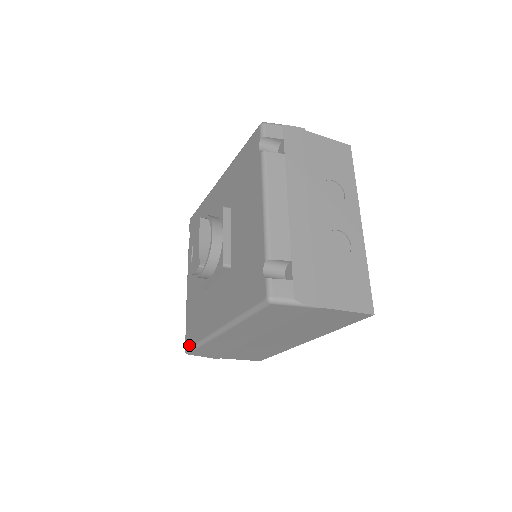
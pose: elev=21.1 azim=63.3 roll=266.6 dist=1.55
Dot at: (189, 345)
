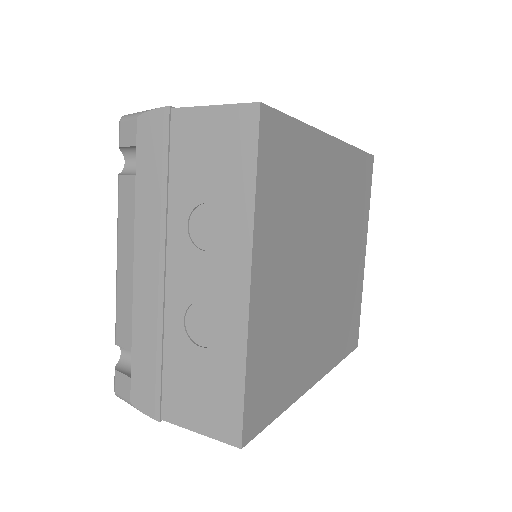
Dot at: occluded
